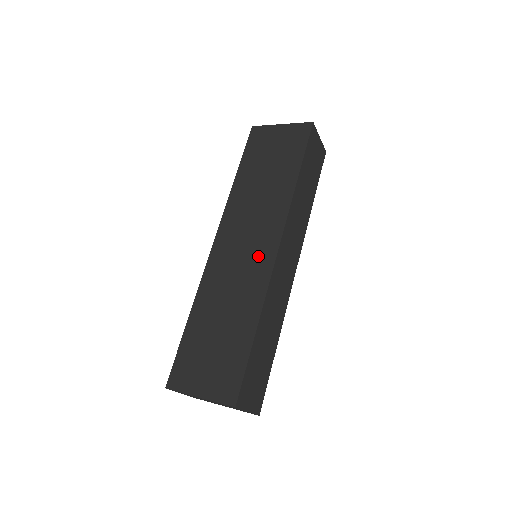
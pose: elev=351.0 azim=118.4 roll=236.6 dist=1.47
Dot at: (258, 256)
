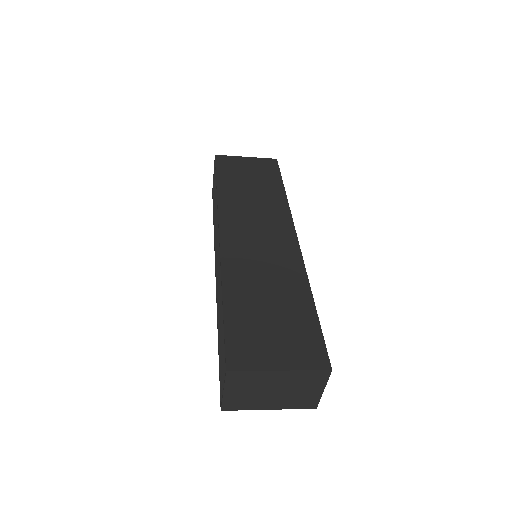
Dot at: (279, 243)
